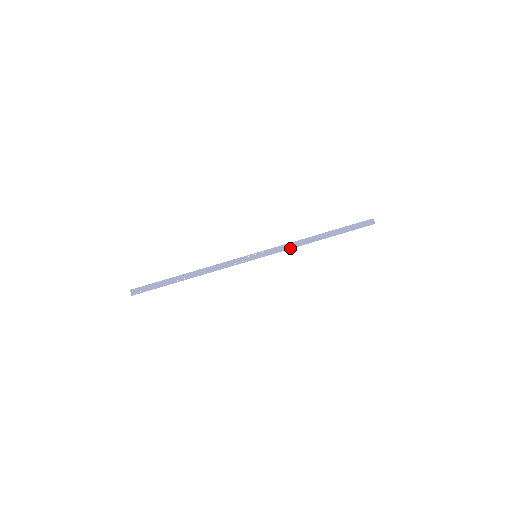
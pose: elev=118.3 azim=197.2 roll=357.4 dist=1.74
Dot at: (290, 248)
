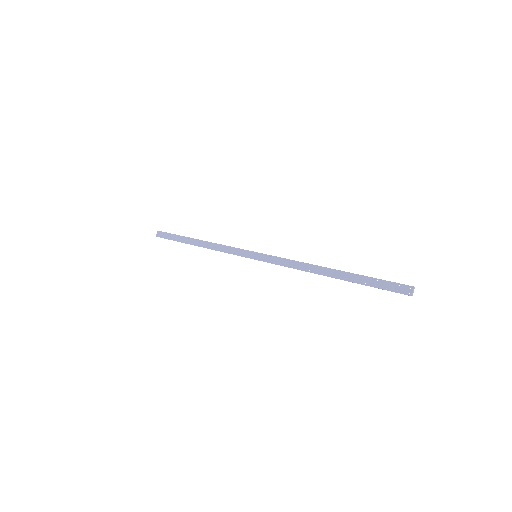
Dot at: (291, 267)
